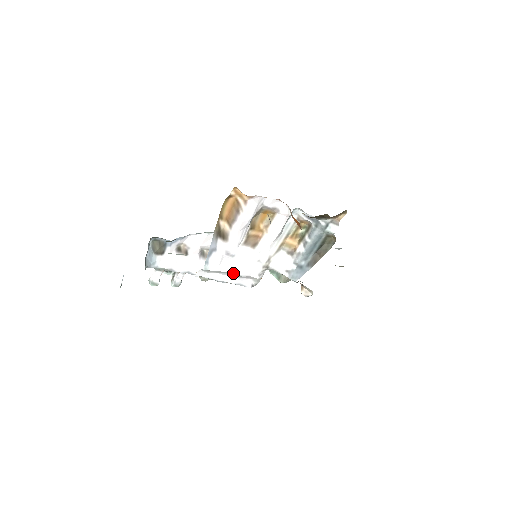
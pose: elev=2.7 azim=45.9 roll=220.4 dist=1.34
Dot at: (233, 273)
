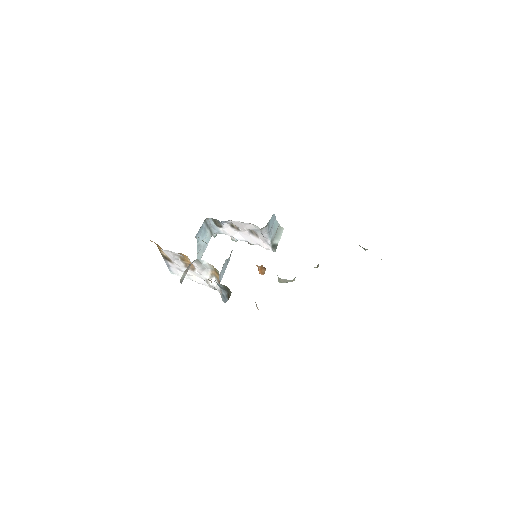
Dot at: (192, 280)
